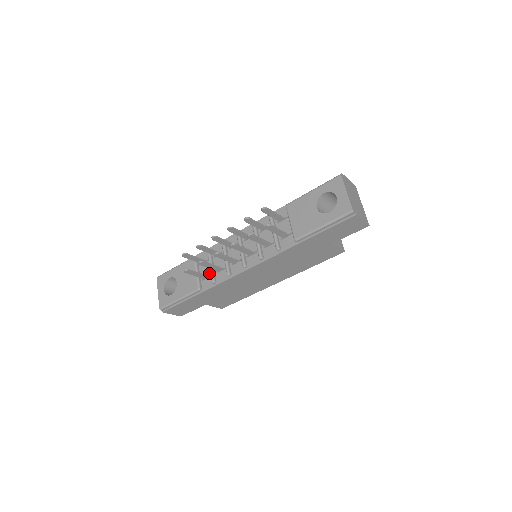
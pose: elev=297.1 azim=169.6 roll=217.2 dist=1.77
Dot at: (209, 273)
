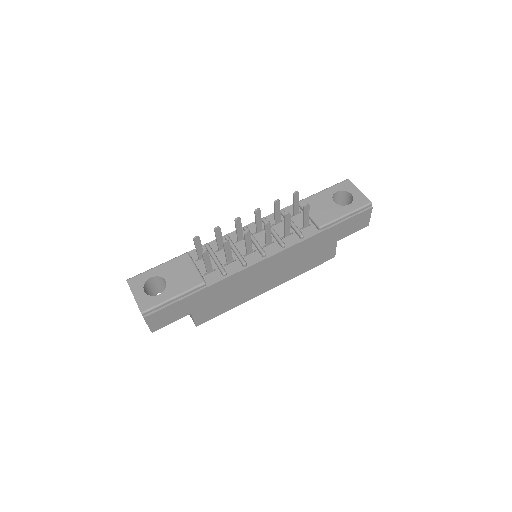
Dot at: (213, 267)
